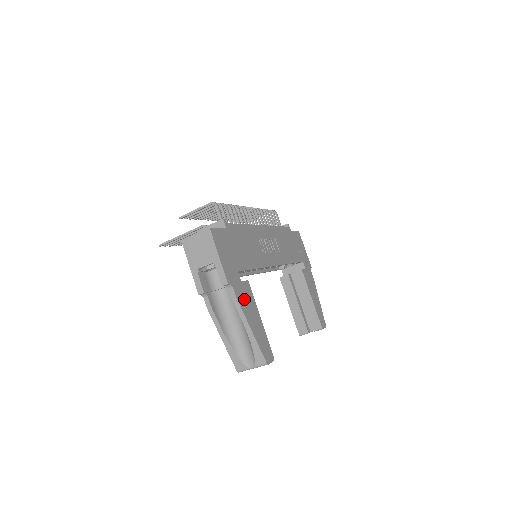
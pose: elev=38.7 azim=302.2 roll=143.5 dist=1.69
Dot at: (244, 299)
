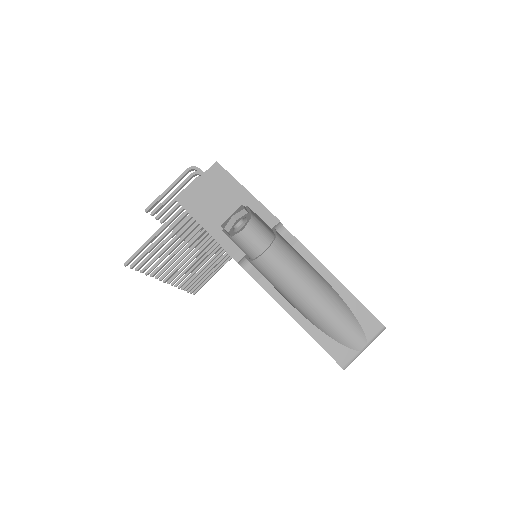
Dot at: occluded
